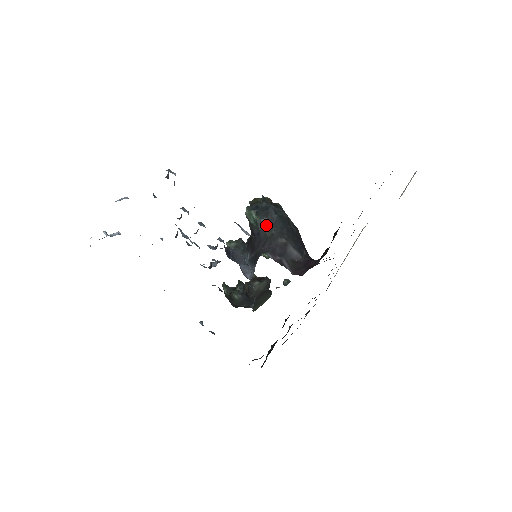
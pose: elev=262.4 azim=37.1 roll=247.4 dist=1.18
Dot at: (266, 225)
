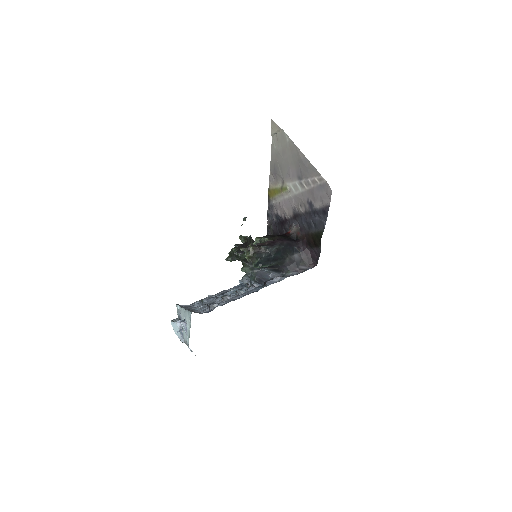
Dot at: (273, 263)
